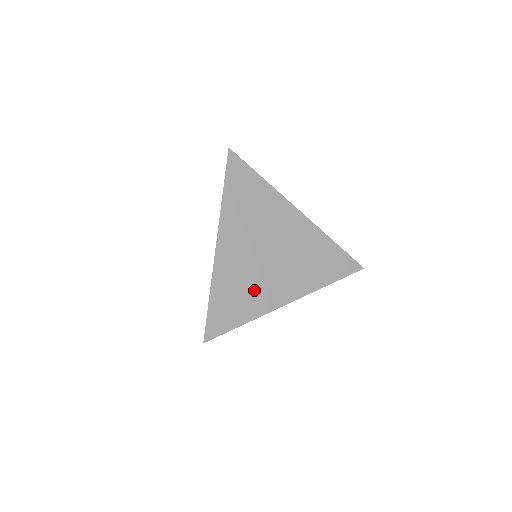
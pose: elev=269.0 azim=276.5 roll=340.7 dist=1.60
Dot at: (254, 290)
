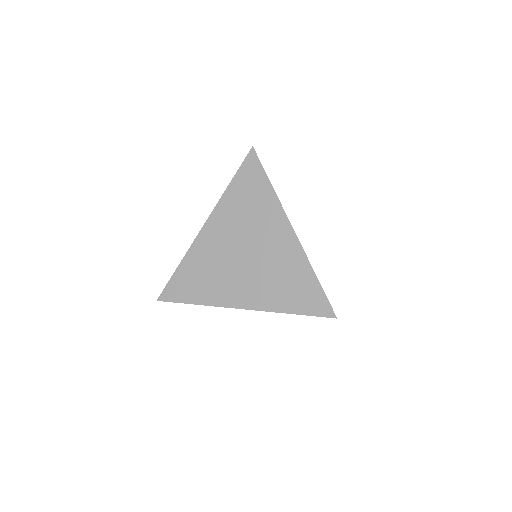
Dot at: (215, 281)
